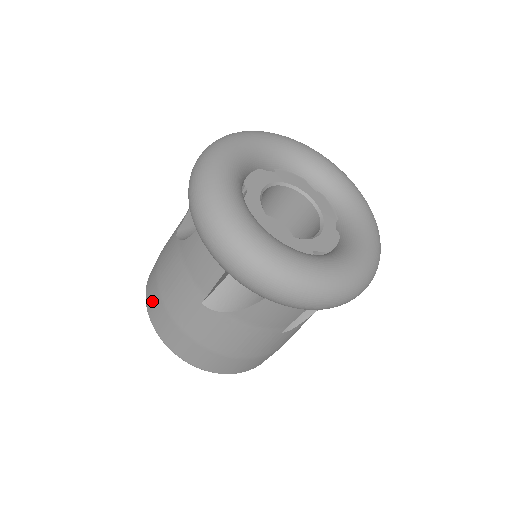
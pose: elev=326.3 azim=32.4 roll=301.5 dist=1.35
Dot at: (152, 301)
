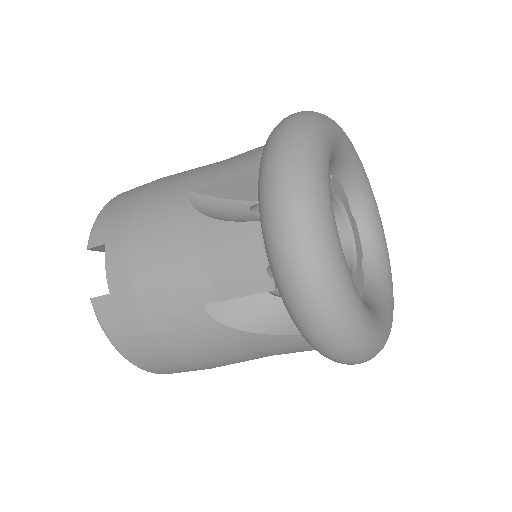
Dot at: (152, 362)
